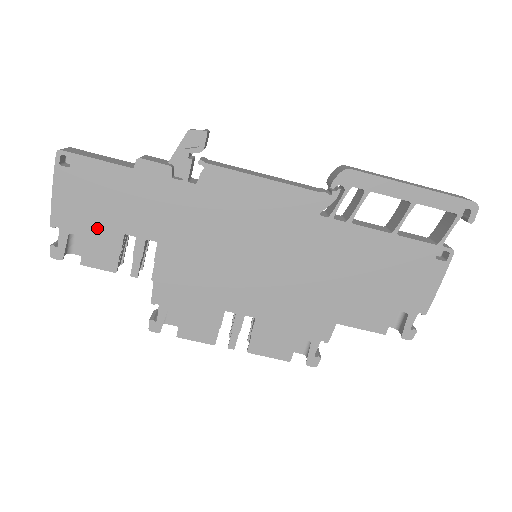
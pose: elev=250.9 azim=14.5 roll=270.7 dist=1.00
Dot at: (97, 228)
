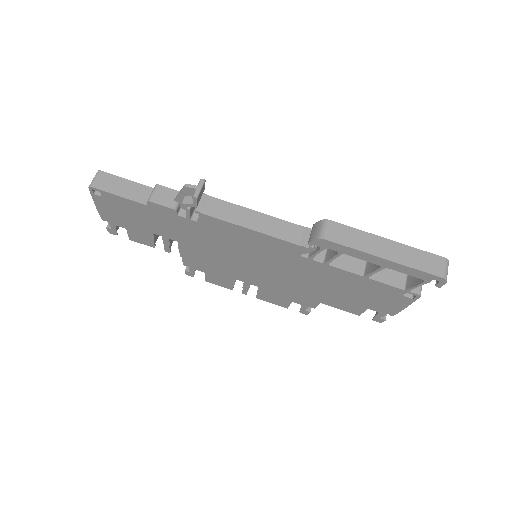
Dot at: (133, 227)
